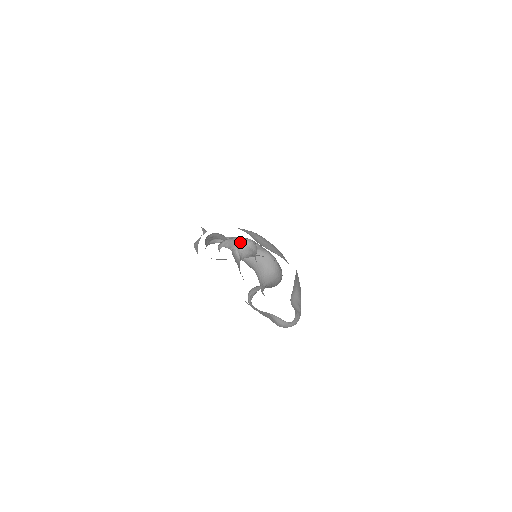
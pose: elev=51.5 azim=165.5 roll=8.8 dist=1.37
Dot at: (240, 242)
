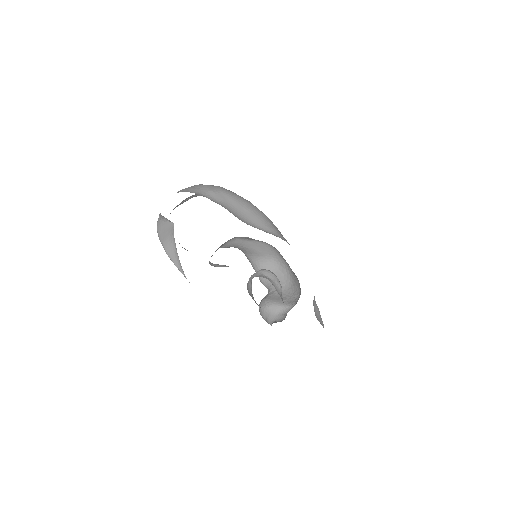
Dot at: (230, 239)
